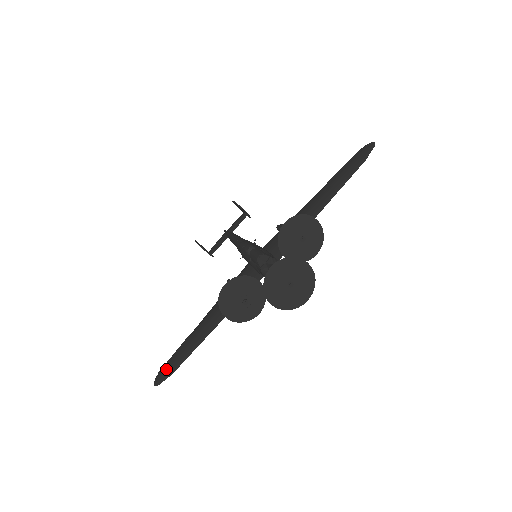
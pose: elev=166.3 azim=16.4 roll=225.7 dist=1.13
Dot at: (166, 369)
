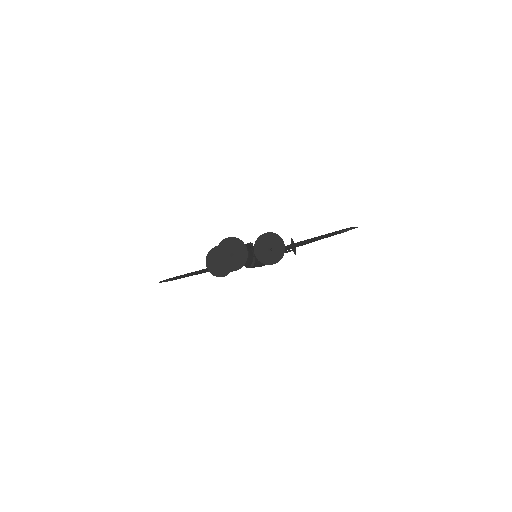
Dot at: (169, 278)
